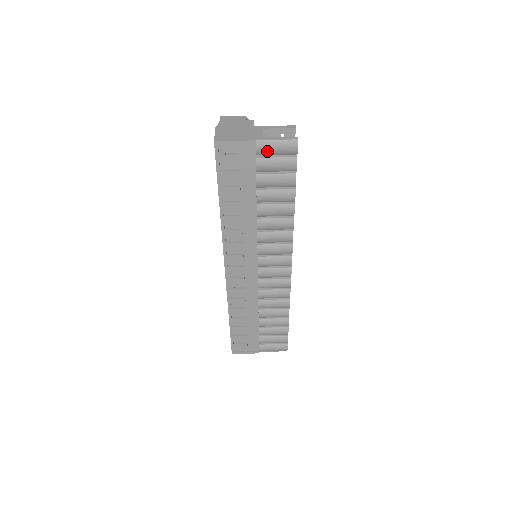
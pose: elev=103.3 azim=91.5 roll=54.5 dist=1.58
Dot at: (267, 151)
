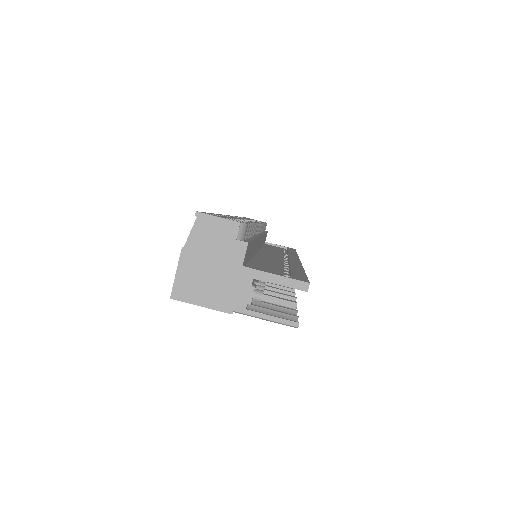
Dot at: occluded
